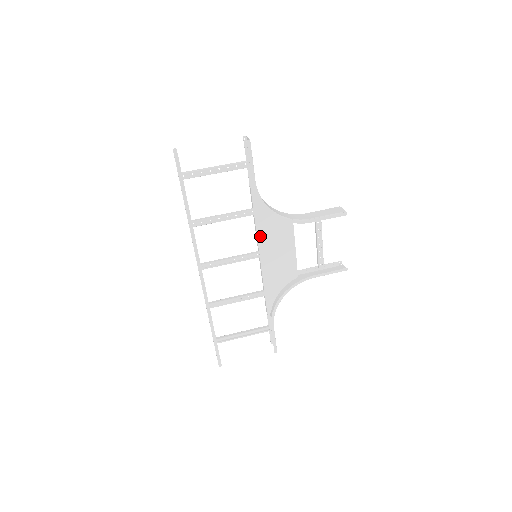
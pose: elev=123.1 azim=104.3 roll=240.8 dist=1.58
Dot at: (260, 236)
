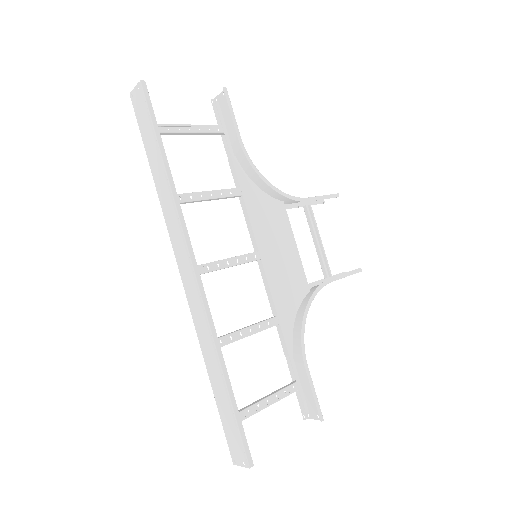
Dot at: (255, 226)
